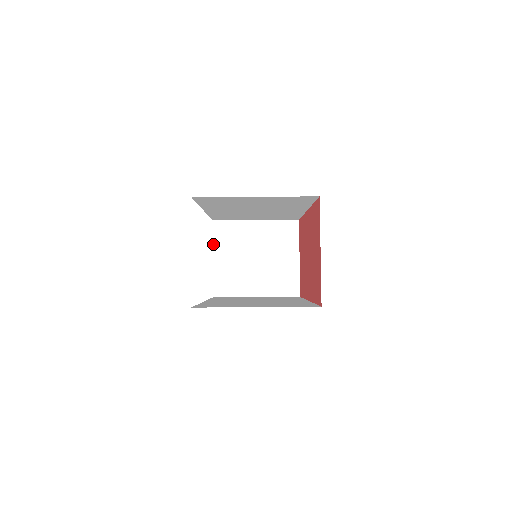
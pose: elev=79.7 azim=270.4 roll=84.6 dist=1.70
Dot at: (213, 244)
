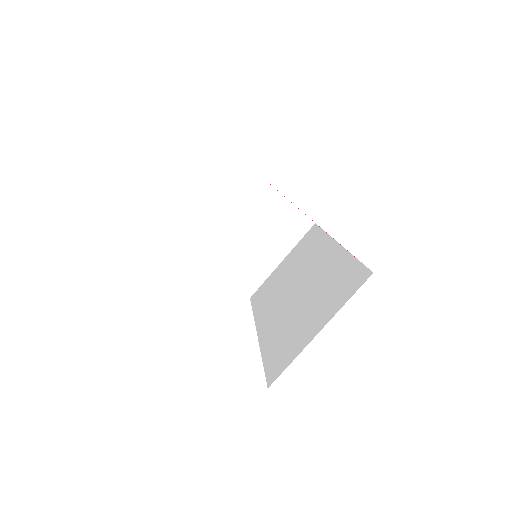
Dot at: (203, 262)
